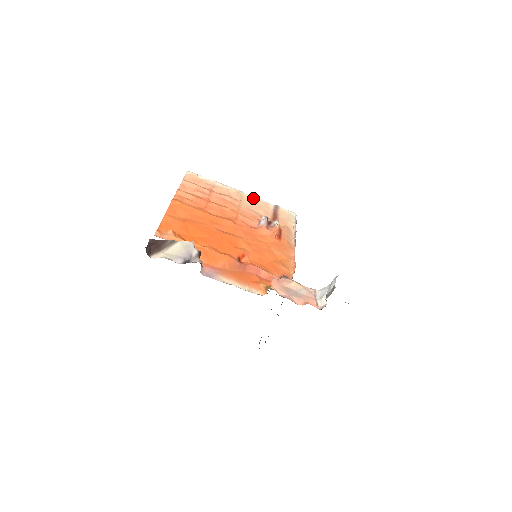
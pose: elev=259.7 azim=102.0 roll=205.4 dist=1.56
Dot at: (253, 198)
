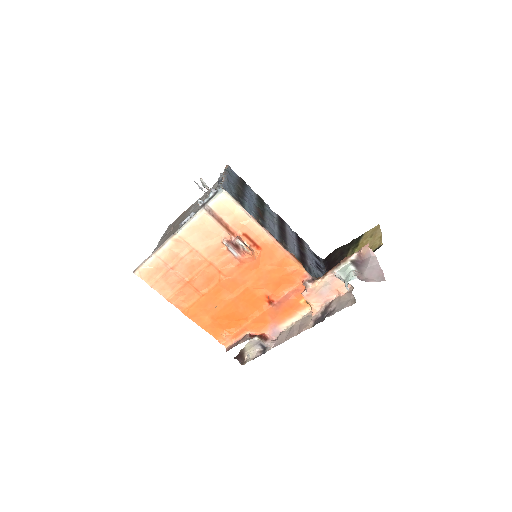
Dot at: (189, 229)
